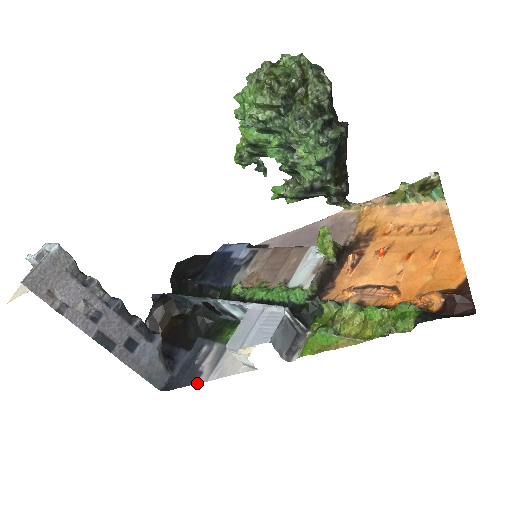
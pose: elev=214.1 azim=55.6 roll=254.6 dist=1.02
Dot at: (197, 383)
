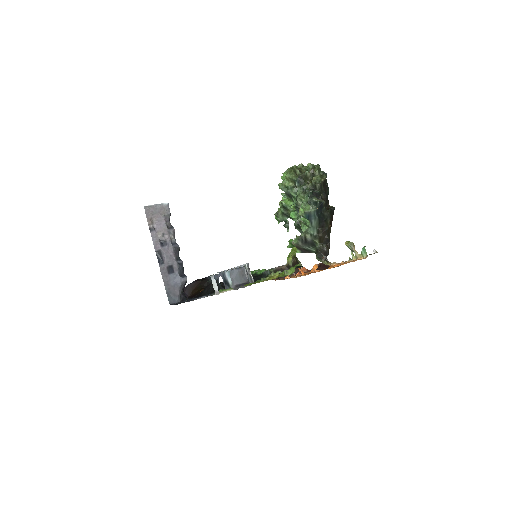
Dot at: (189, 301)
